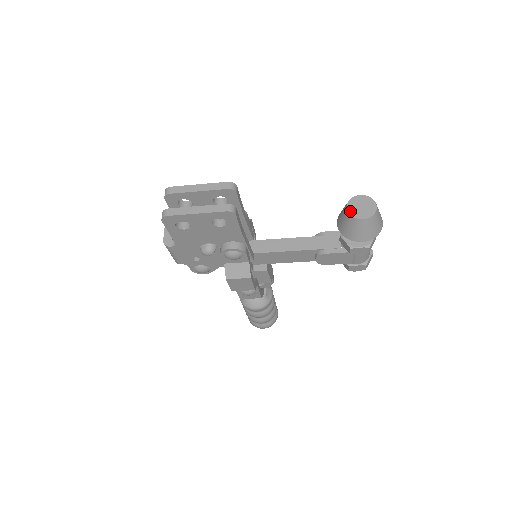
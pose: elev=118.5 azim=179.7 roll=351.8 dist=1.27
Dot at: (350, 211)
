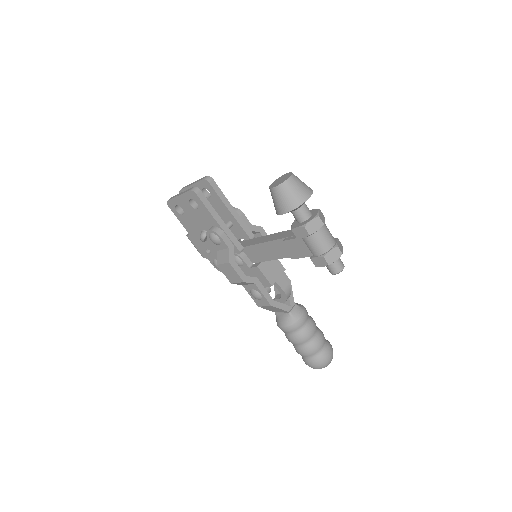
Dot at: (271, 185)
